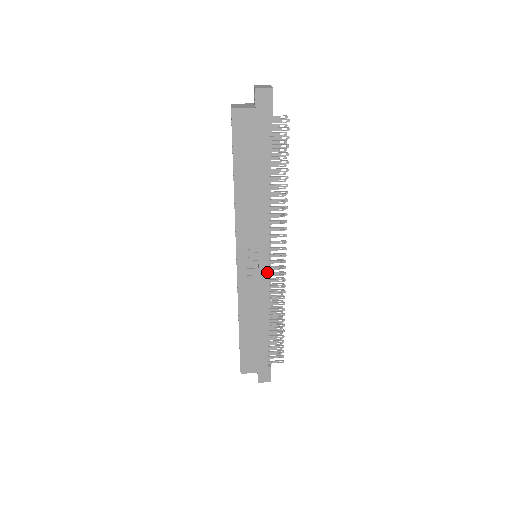
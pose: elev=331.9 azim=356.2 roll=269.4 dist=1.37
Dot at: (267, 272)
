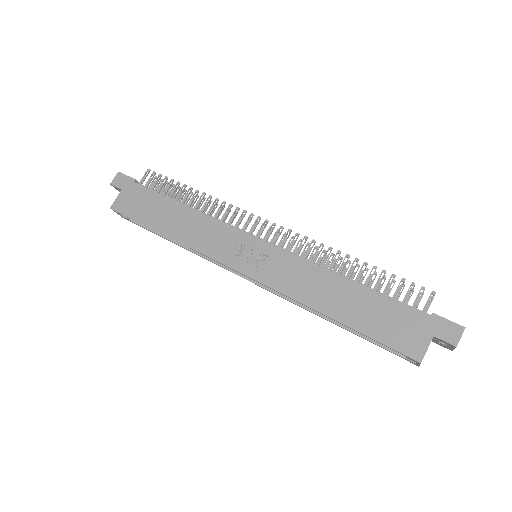
Dot at: (273, 247)
